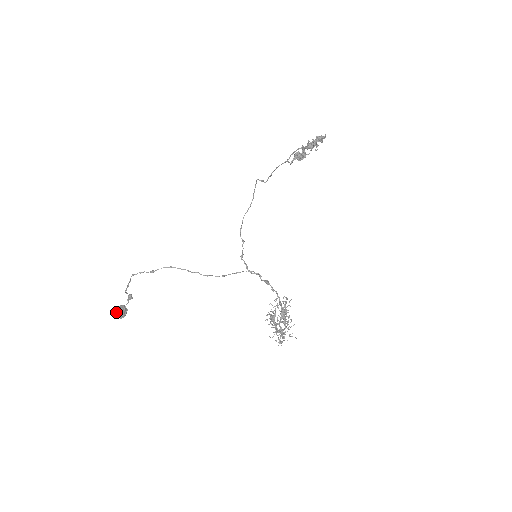
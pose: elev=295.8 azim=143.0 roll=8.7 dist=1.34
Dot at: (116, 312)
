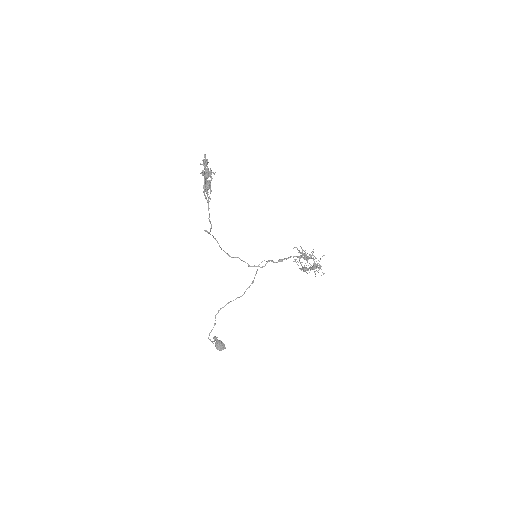
Dot at: occluded
